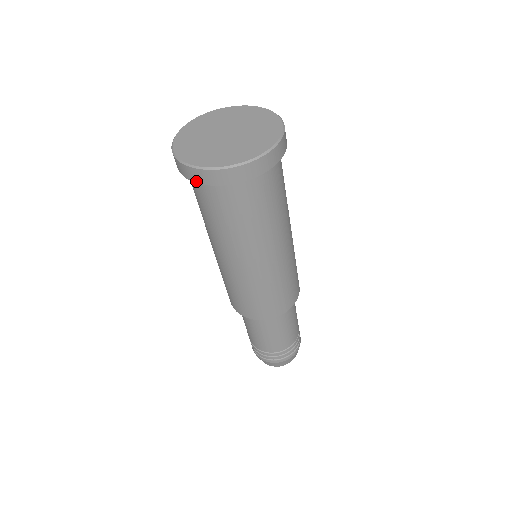
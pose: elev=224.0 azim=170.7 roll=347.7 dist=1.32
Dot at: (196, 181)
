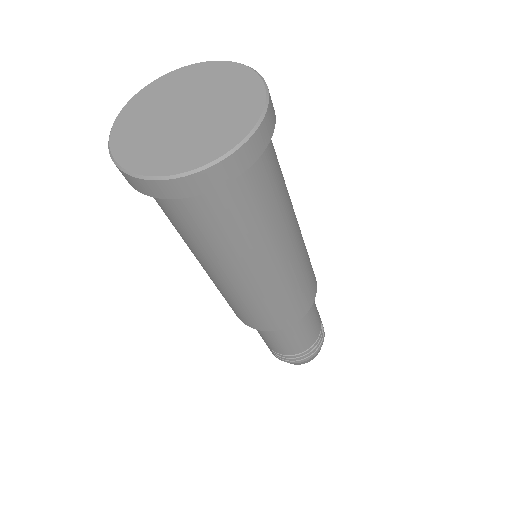
Dot at: occluded
